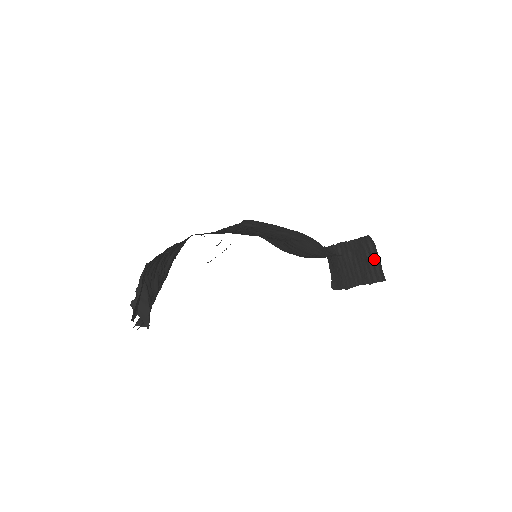
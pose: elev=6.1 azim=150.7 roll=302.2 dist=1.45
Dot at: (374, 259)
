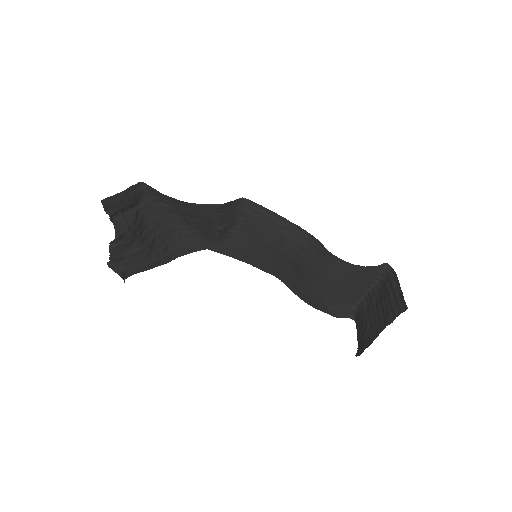
Dot at: (395, 290)
